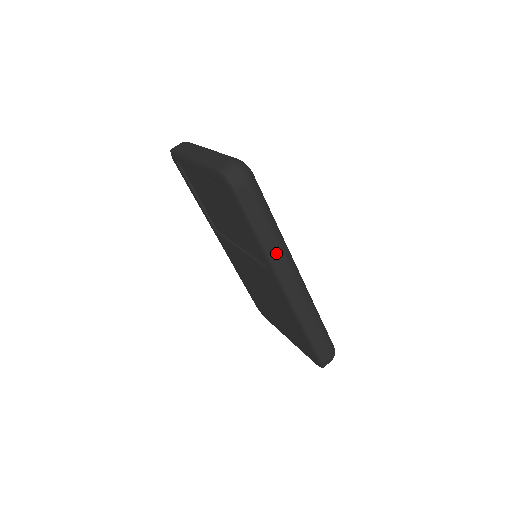
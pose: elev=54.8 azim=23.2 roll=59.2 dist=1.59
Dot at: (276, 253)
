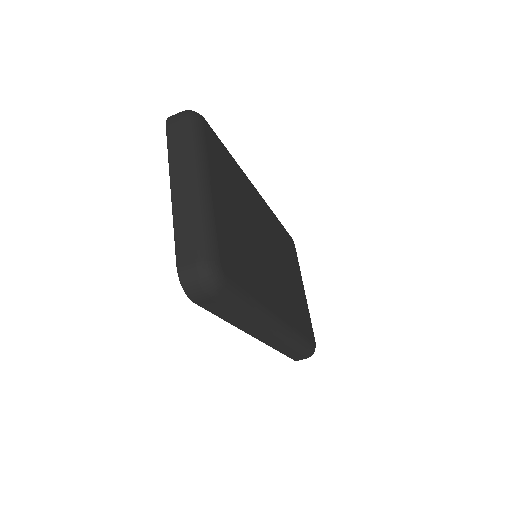
Dot at: (248, 326)
